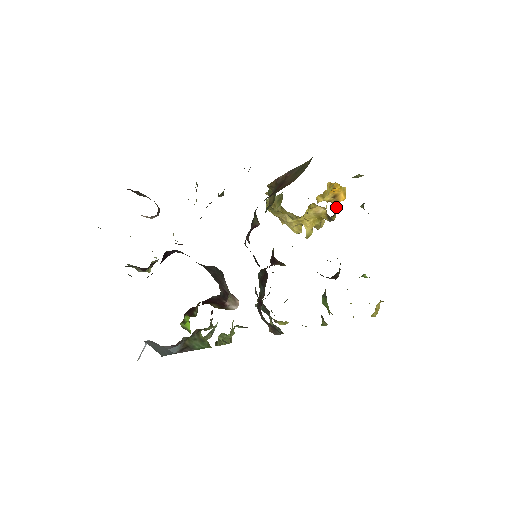
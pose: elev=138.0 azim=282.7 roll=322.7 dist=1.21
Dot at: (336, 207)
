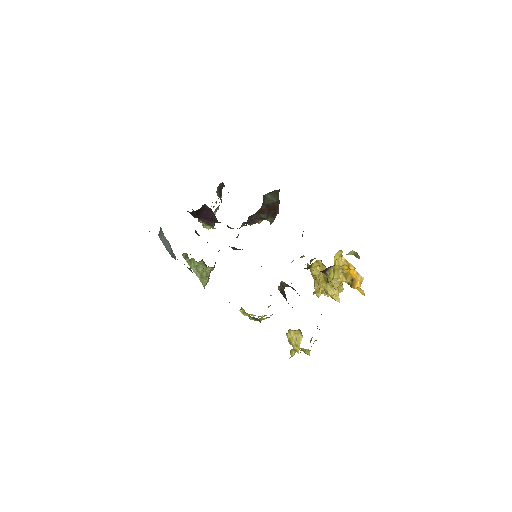
Dot at: (332, 269)
